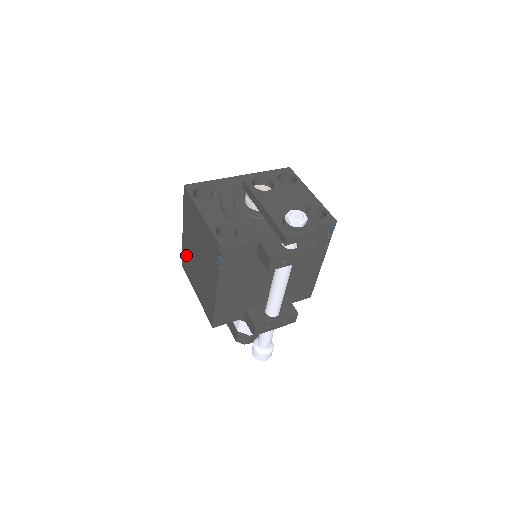
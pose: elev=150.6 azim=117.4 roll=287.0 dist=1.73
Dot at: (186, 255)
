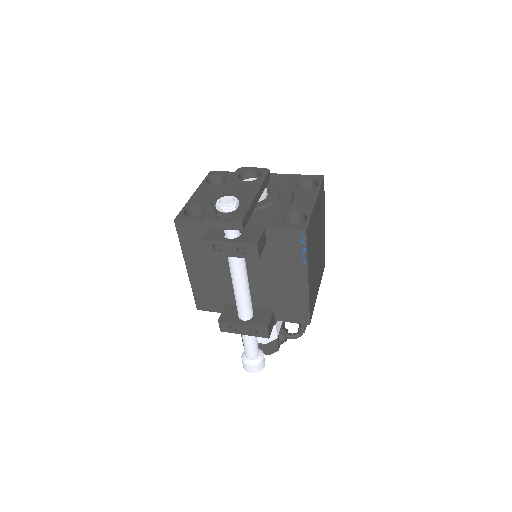
Dot at: occluded
